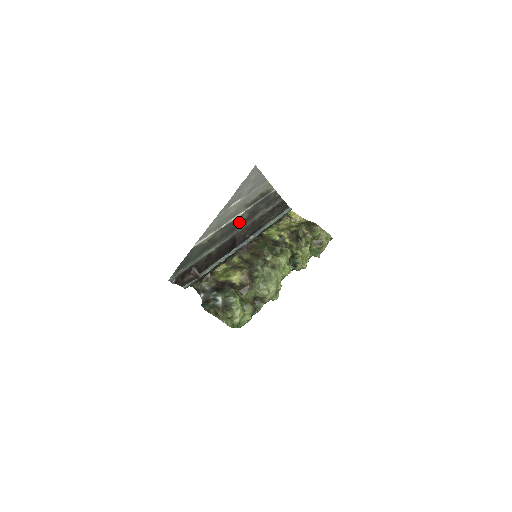
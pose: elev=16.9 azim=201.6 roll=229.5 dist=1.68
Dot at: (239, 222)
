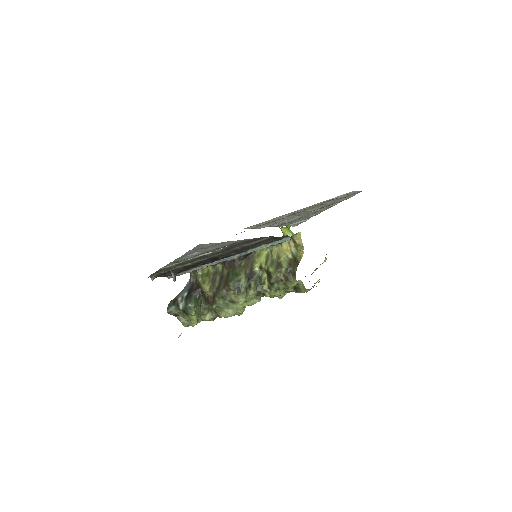
Dot at: (211, 254)
